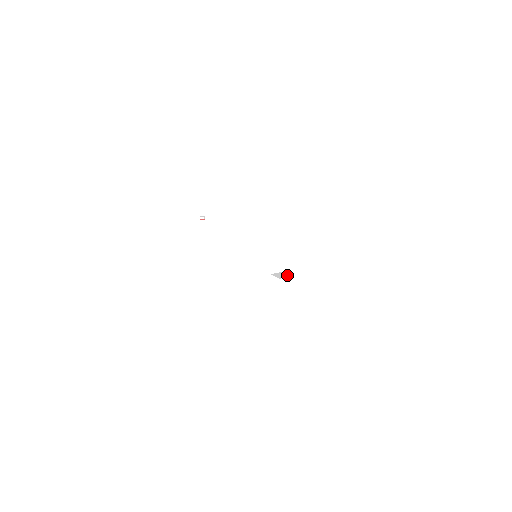
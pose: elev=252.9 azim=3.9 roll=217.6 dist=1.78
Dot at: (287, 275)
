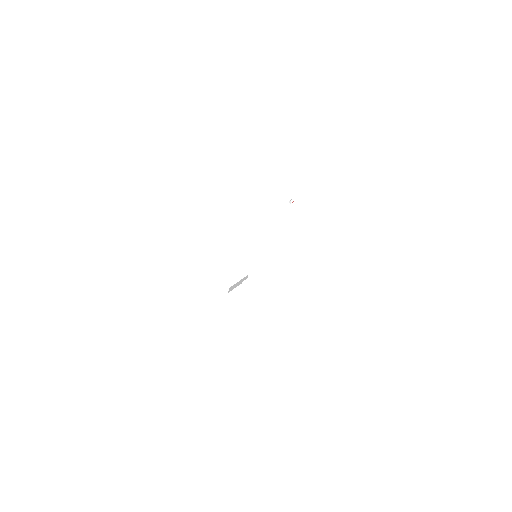
Dot at: (239, 283)
